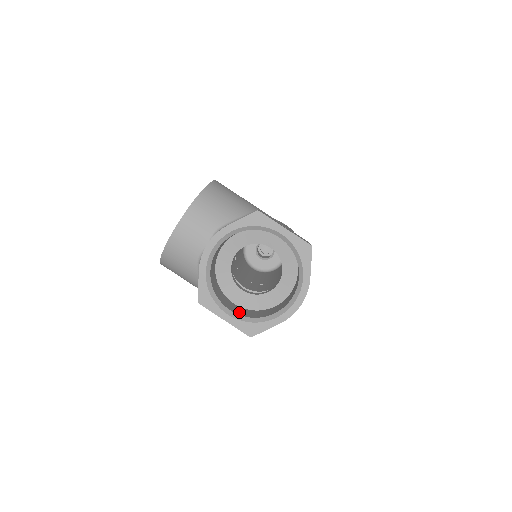
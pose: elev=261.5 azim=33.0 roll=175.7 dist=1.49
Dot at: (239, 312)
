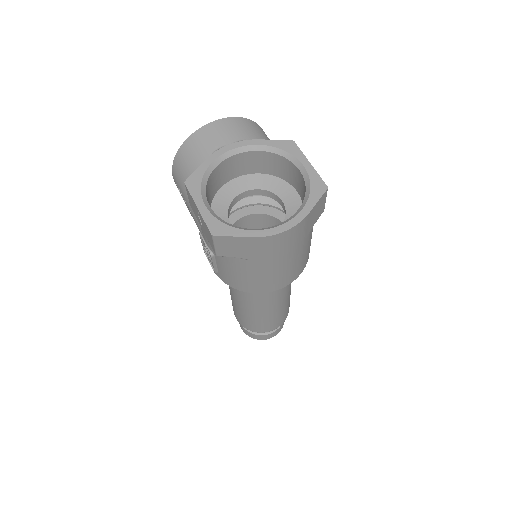
Dot at: occluded
